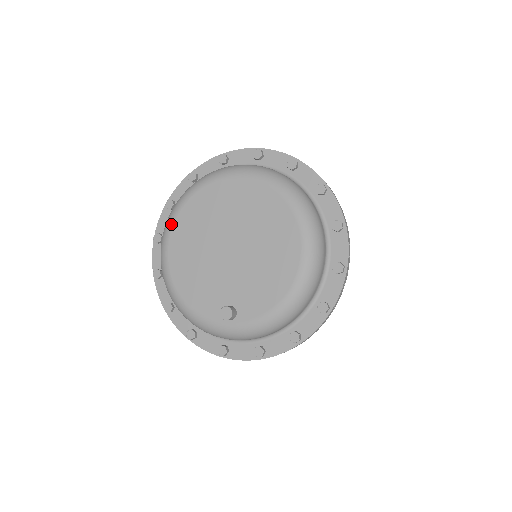
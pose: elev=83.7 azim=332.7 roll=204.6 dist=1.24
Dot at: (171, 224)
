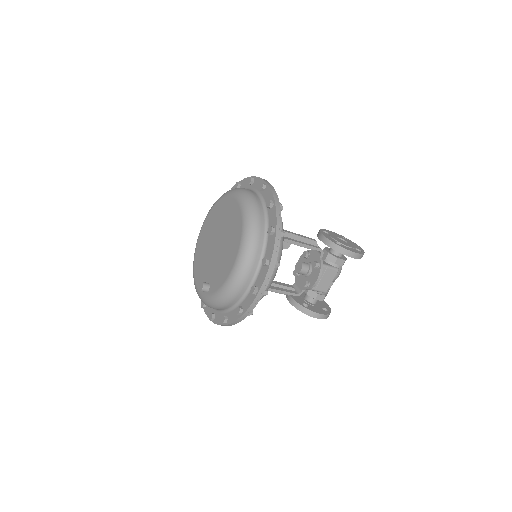
Dot at: (201, 229)
